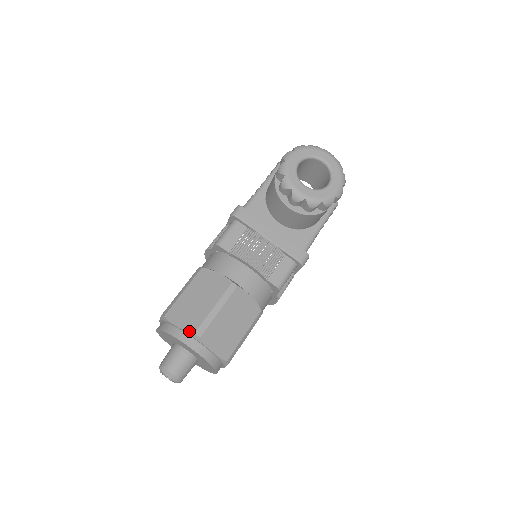
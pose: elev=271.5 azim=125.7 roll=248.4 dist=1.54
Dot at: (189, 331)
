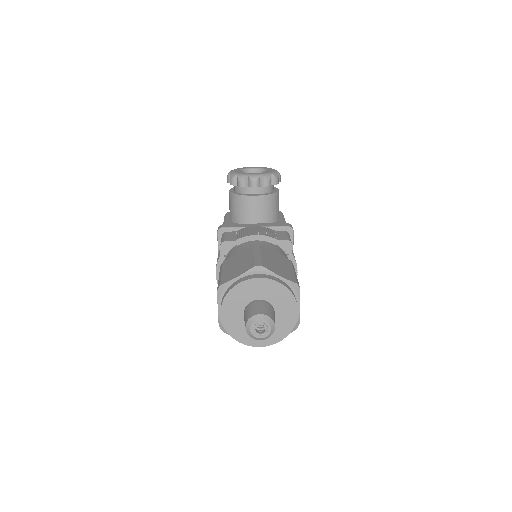
Dot at: (249, 269)
